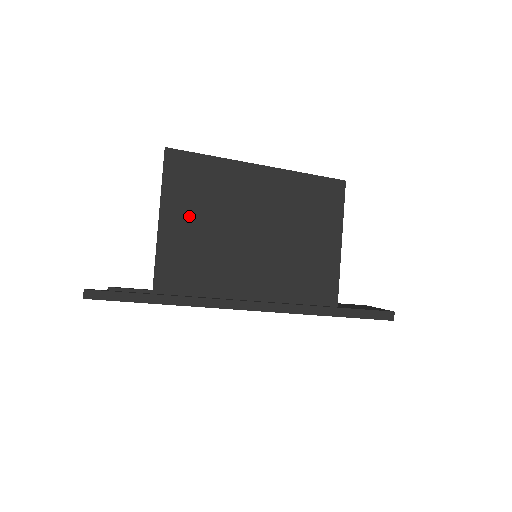
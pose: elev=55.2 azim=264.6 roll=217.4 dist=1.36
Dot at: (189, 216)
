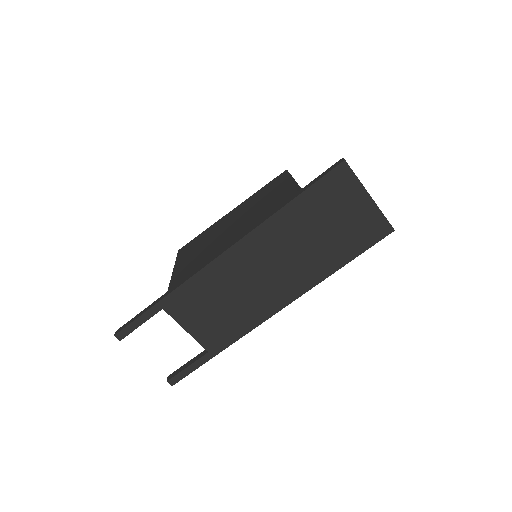
Dot at: (190, 258)
